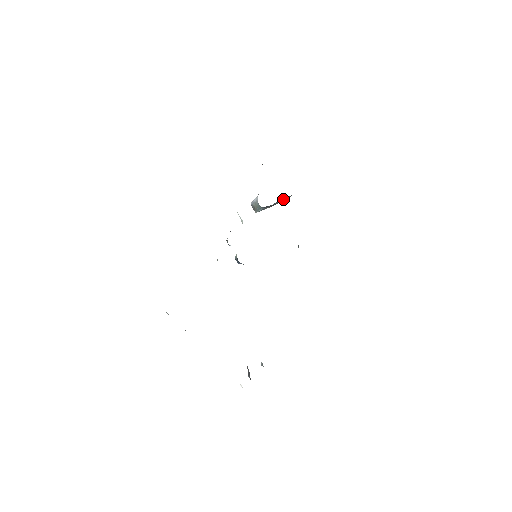
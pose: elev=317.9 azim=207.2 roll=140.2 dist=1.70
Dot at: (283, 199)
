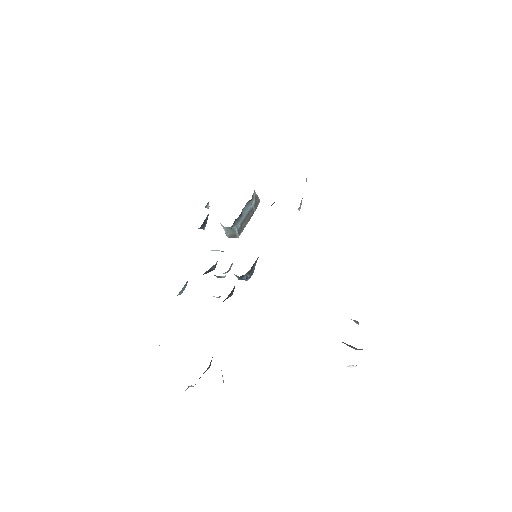
Dot at: (248, 202)
